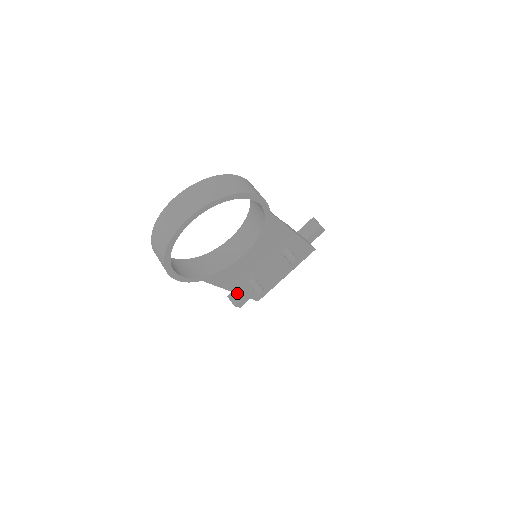
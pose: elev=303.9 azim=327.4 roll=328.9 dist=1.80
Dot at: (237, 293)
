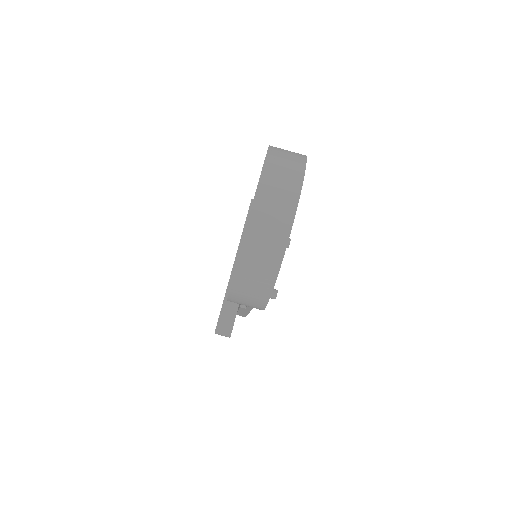
Dot at: (249, 312)
